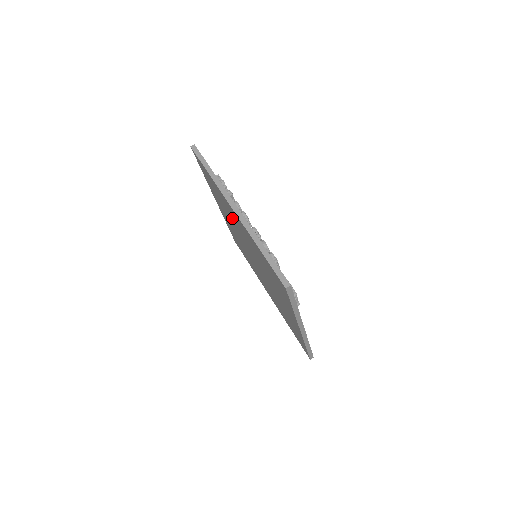
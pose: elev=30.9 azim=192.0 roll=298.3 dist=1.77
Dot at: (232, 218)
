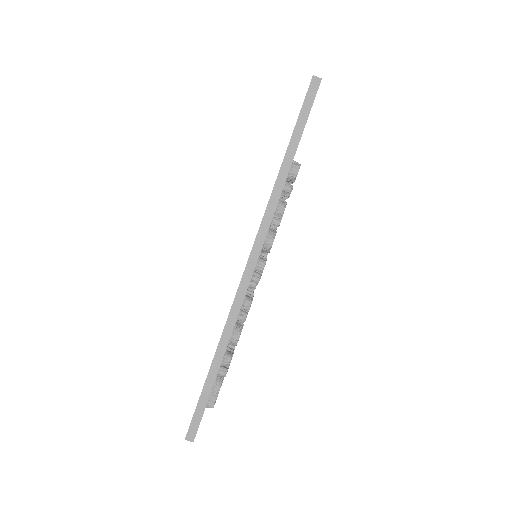
Dot at: occluded
